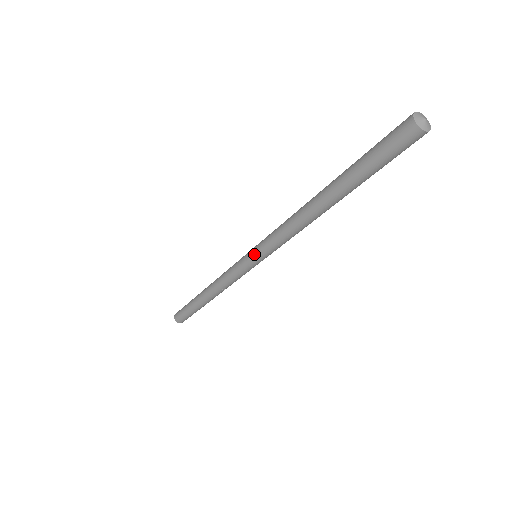
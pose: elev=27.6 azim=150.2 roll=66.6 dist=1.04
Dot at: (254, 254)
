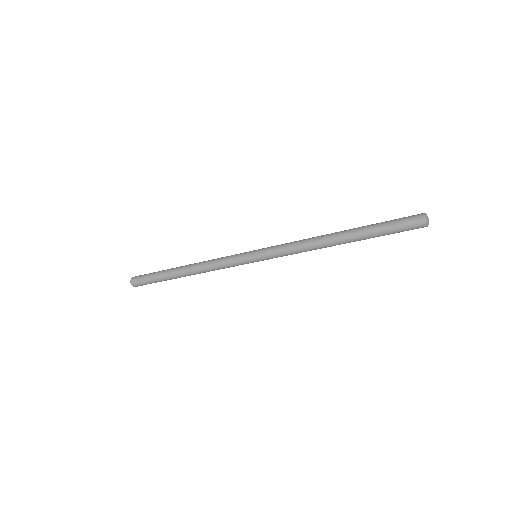
Dot at: (260, 258)
